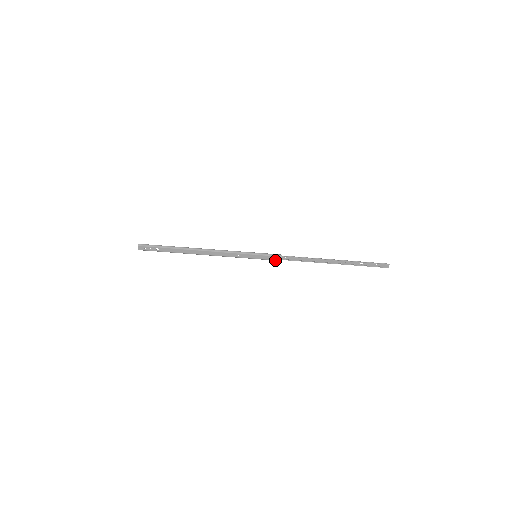
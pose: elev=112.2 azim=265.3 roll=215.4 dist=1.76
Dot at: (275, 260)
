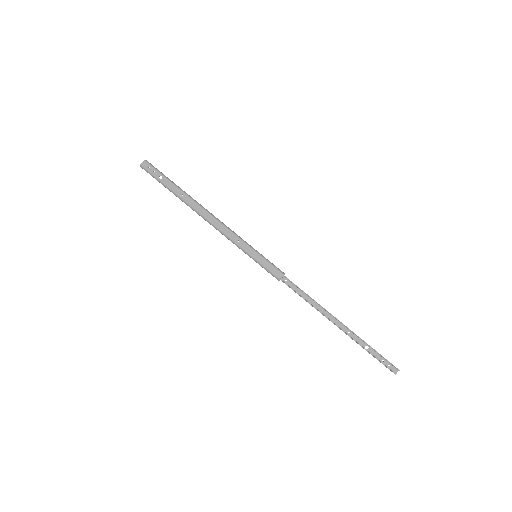
Dot at: (273, 275)
